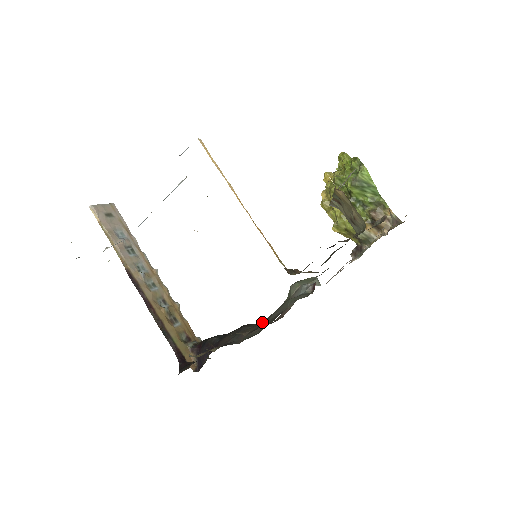
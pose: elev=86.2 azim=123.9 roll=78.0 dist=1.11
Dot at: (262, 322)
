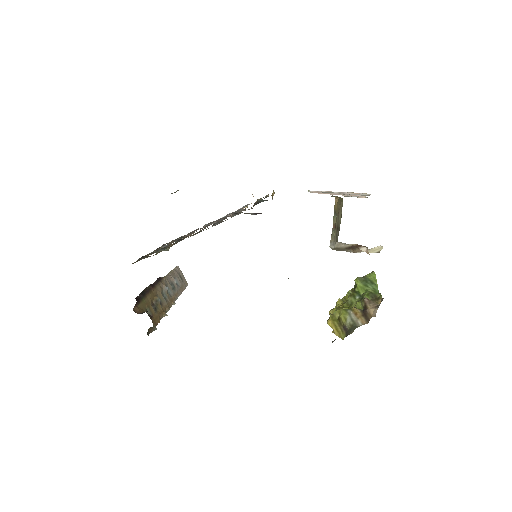
Dot at: occluded
